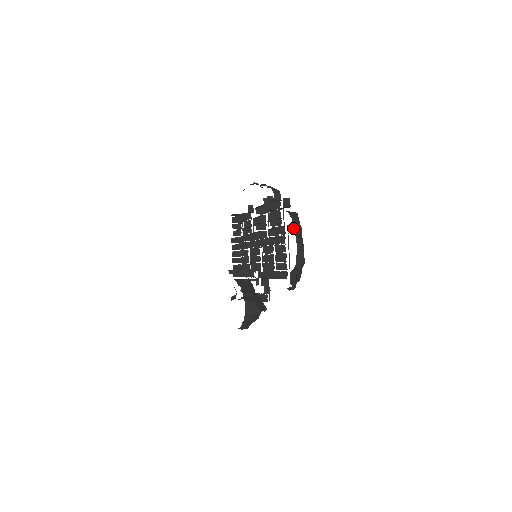
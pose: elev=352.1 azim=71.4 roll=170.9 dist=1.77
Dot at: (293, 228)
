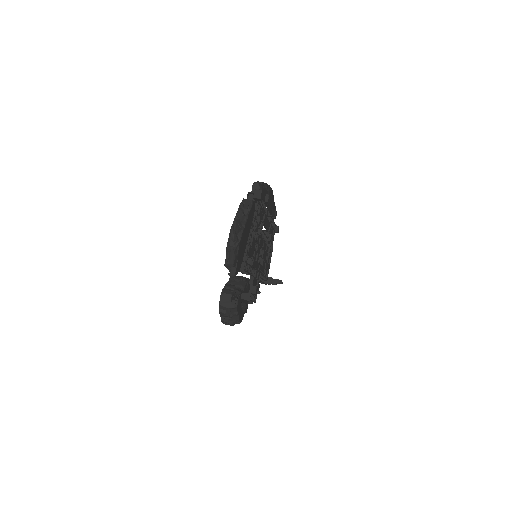
Dot at: (237, 212)
